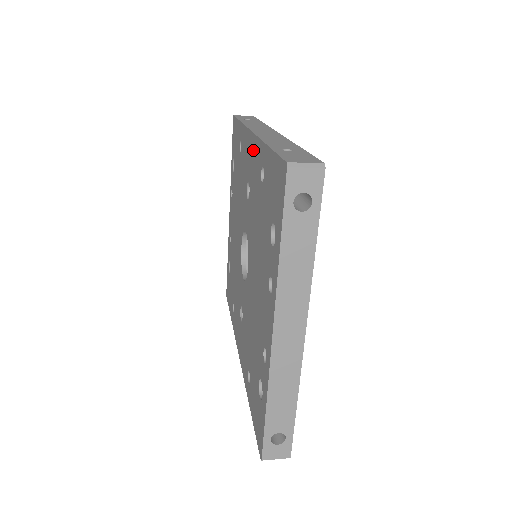
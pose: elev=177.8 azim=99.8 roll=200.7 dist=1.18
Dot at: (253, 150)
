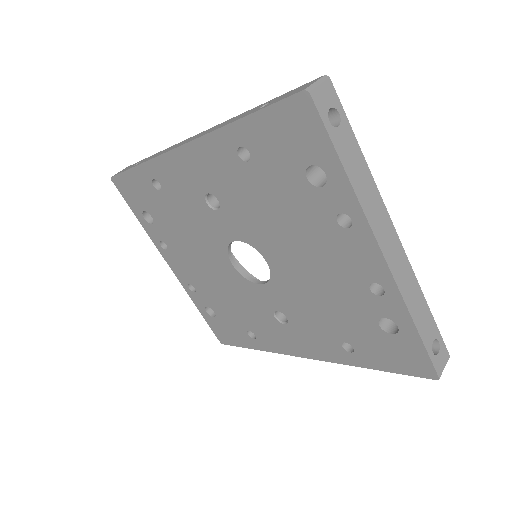
Dot at: (199, 157)
